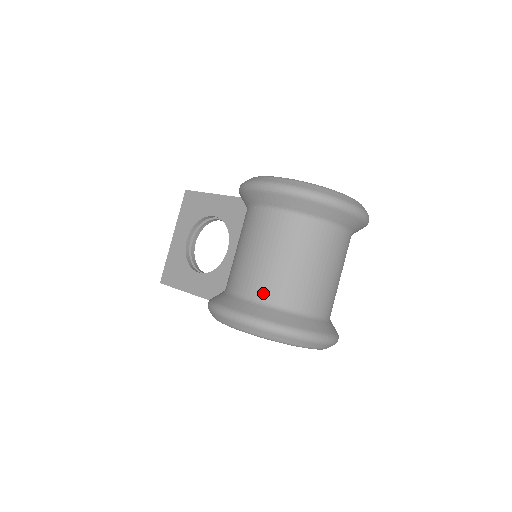
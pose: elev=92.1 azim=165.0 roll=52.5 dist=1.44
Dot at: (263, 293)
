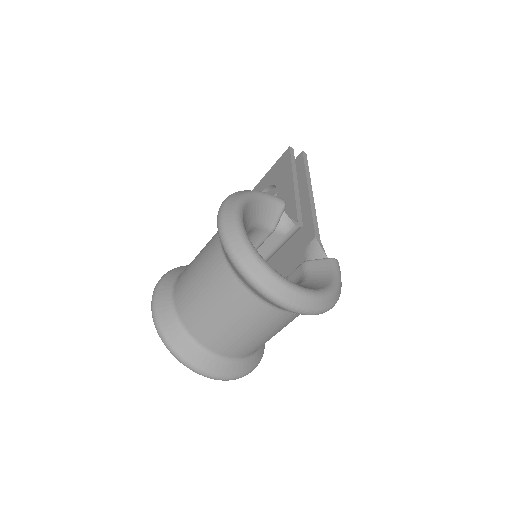
Dot at: (178, 298)
